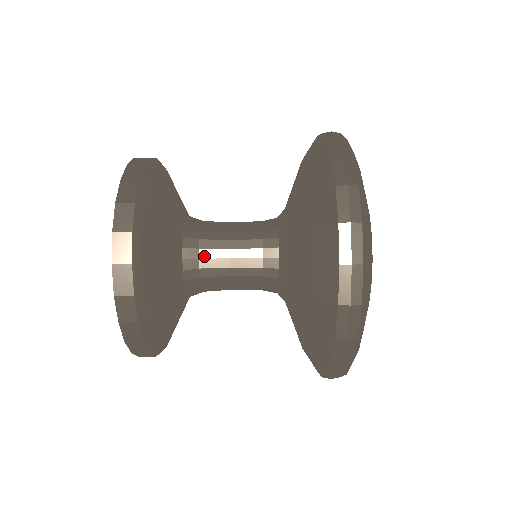
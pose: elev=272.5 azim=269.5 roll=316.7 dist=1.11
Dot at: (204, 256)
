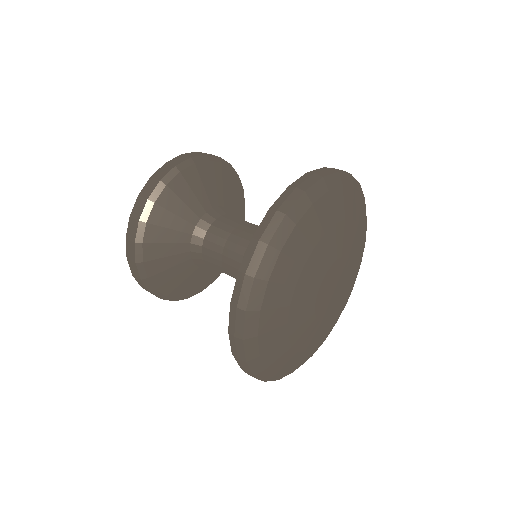
Dot at: (226, 217)
